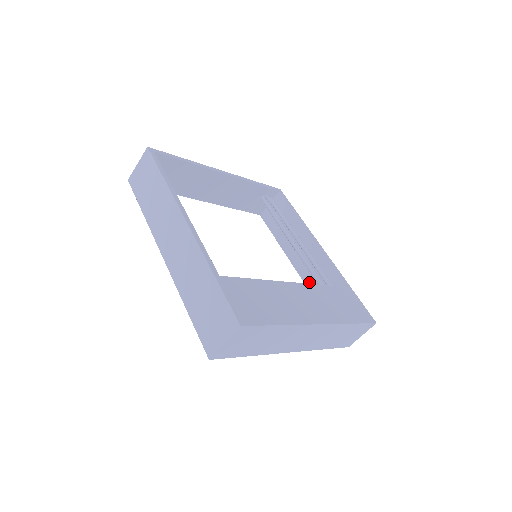
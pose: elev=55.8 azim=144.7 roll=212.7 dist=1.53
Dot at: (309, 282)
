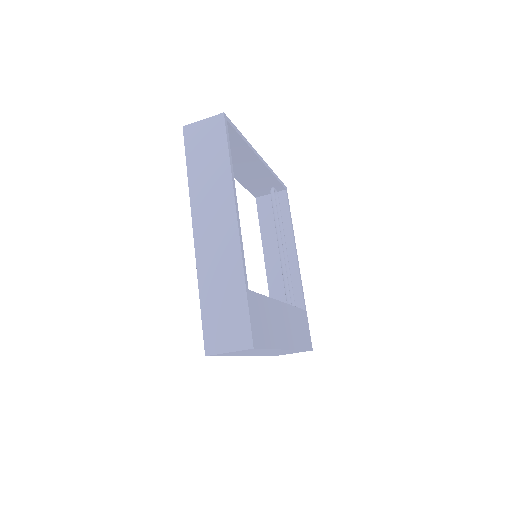
Dot at: (272, 285)
